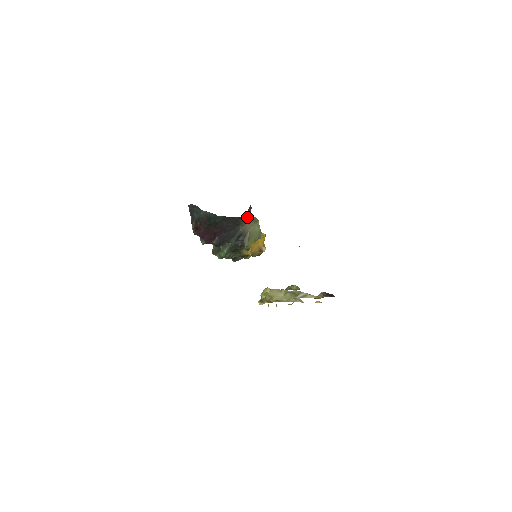
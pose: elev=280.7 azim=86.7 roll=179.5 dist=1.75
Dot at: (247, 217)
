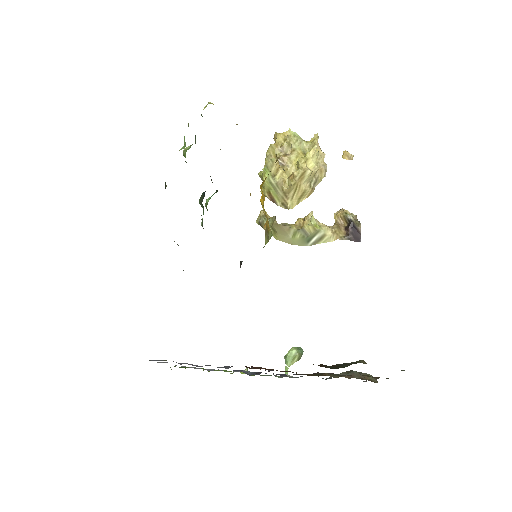
Dot at: occluded
